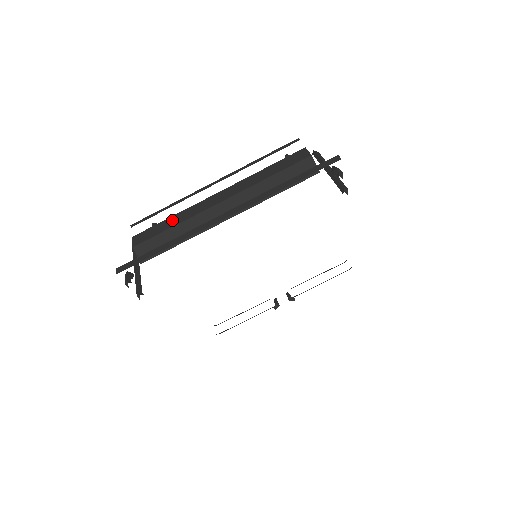
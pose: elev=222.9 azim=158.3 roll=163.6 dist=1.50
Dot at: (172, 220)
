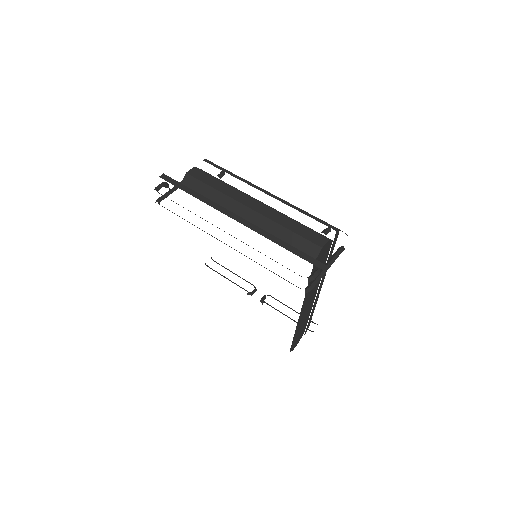
Dot at: (220, 184)
